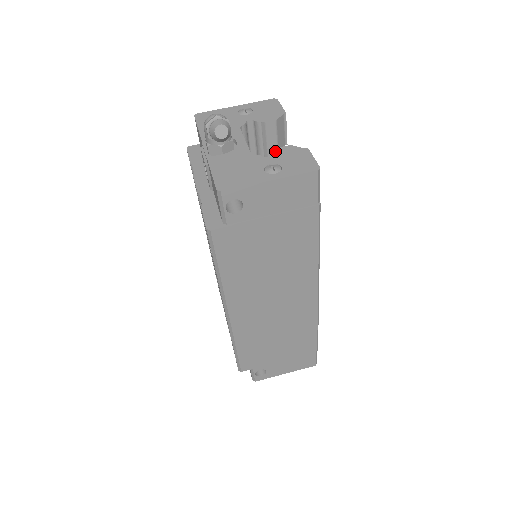
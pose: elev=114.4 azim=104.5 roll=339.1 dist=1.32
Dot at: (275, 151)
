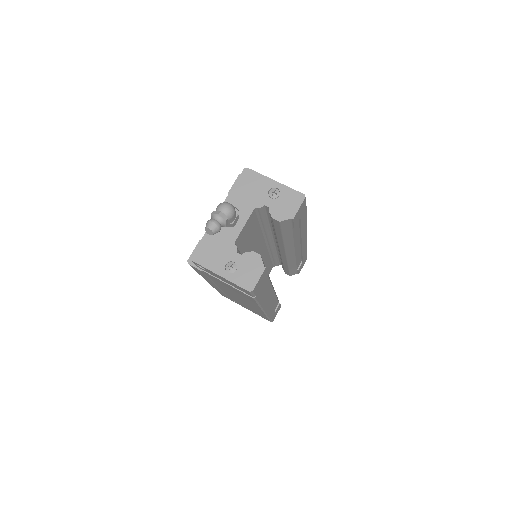
Dot at: (248, 253)
